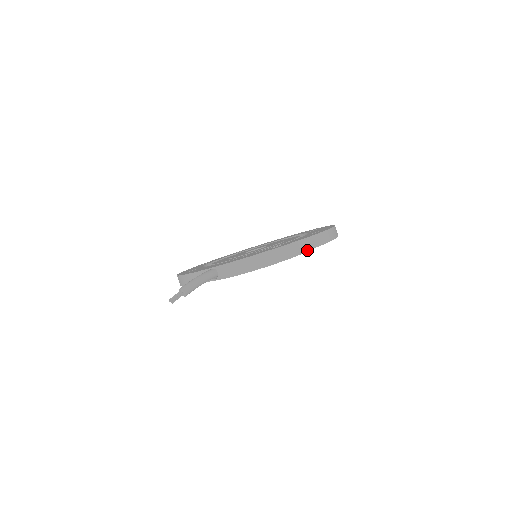
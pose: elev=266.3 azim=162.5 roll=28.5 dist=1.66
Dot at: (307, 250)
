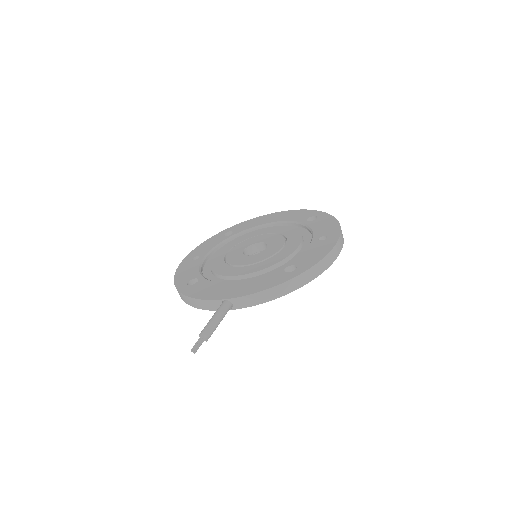
Dot at: (322, 272)
